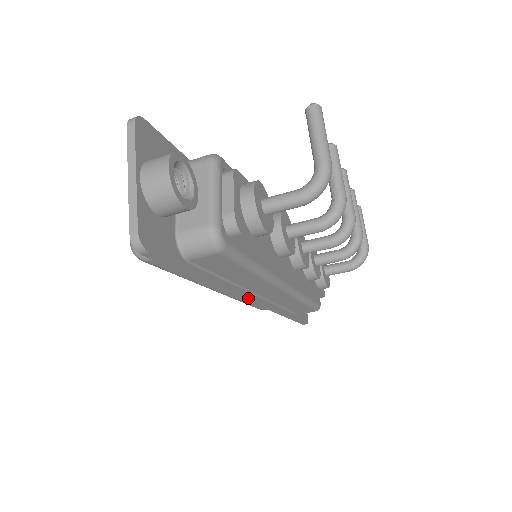
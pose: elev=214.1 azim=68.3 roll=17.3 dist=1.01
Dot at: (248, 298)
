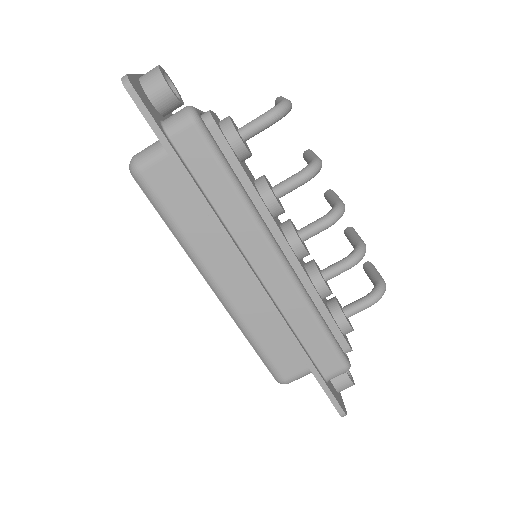
Dot at: (240, 255)
